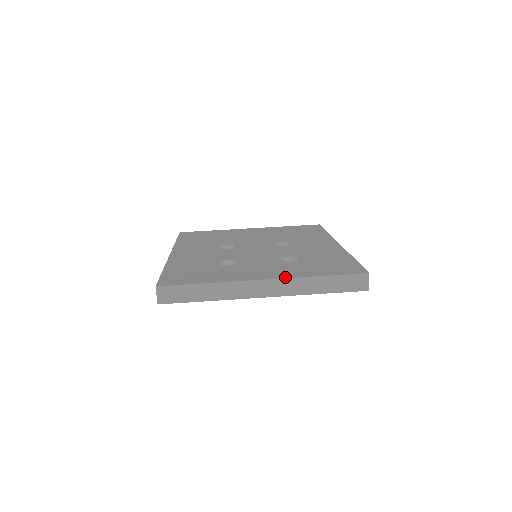
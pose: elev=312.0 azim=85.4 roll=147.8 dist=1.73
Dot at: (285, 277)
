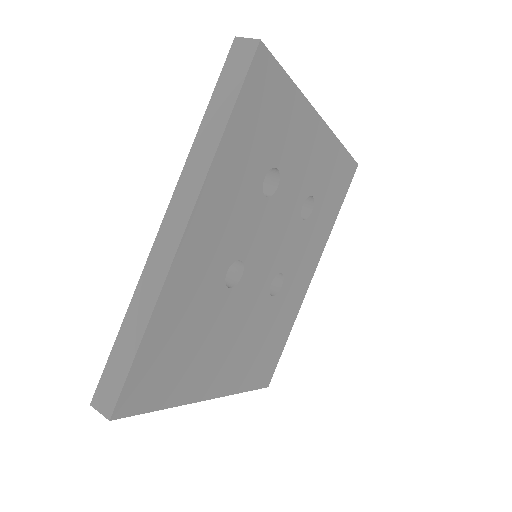
Dot at: occluded
